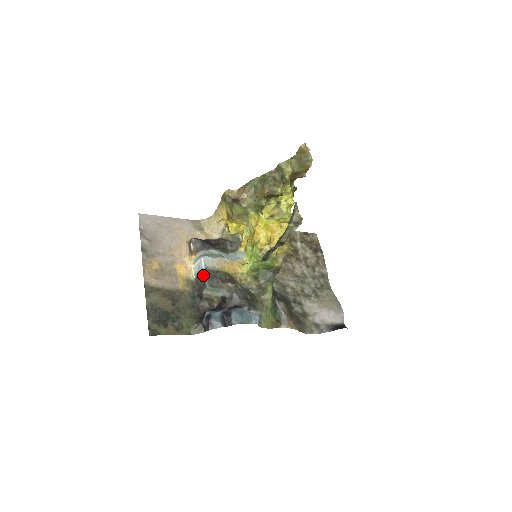
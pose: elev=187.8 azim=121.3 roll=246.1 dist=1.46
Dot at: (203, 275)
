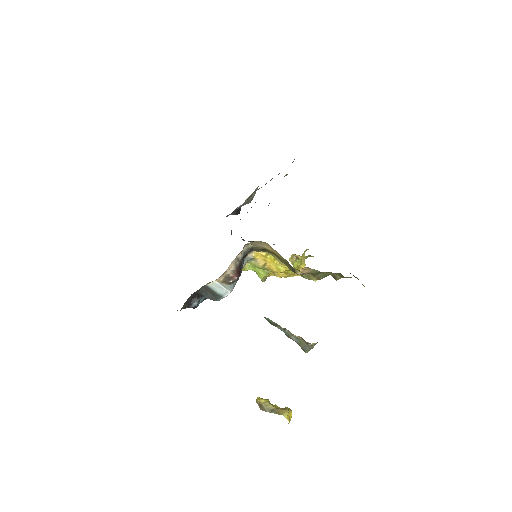
Dot at: (219, 298)
